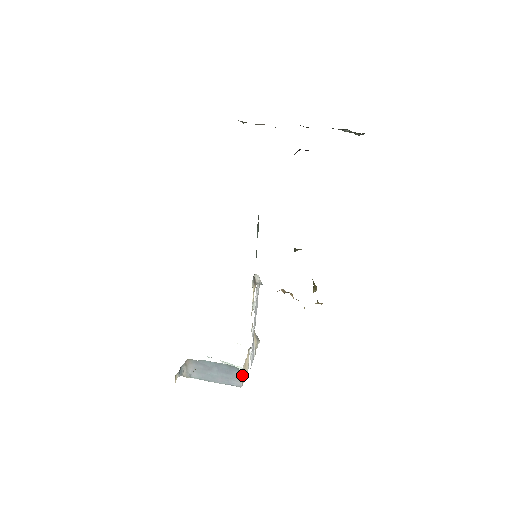
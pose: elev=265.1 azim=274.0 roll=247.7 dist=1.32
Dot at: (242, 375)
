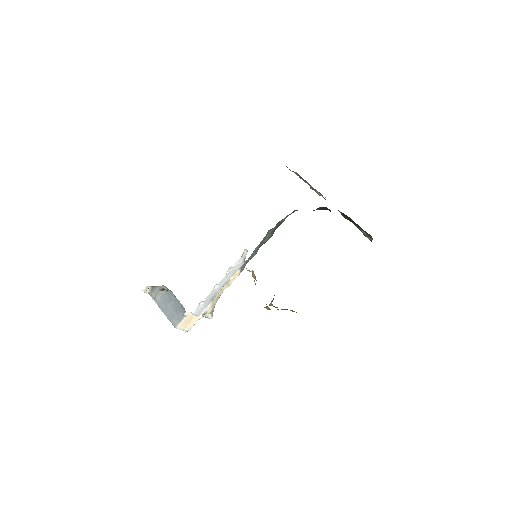
Dot at: (183, 319)
